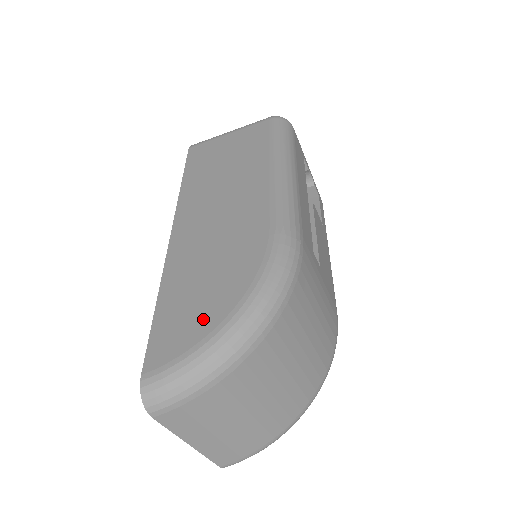
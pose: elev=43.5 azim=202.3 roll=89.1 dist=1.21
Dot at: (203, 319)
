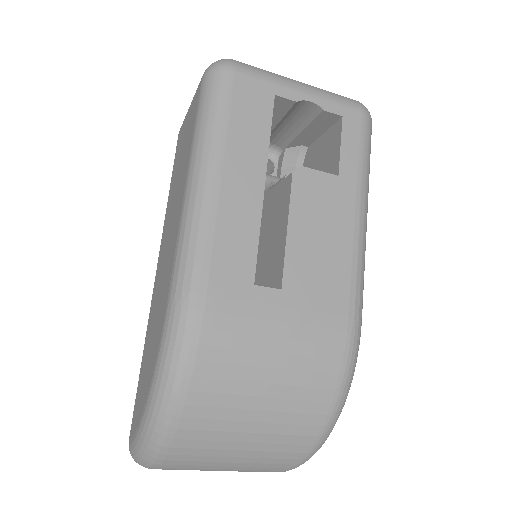
Dot at: (141, 401)
